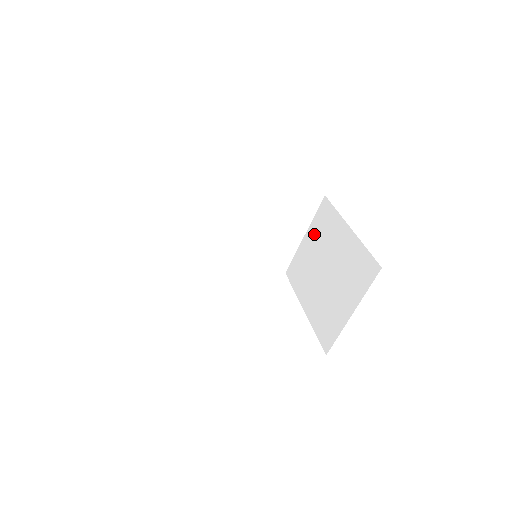
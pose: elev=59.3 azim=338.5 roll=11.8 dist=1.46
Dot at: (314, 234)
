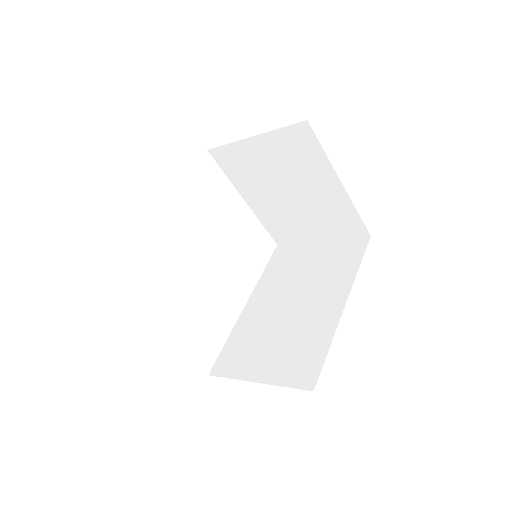
Dot at: (275, 149)
